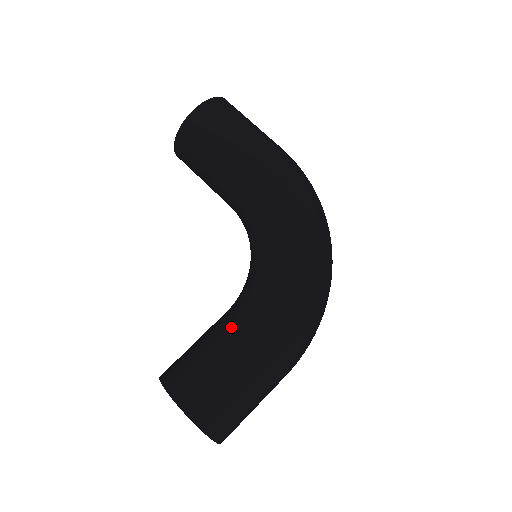
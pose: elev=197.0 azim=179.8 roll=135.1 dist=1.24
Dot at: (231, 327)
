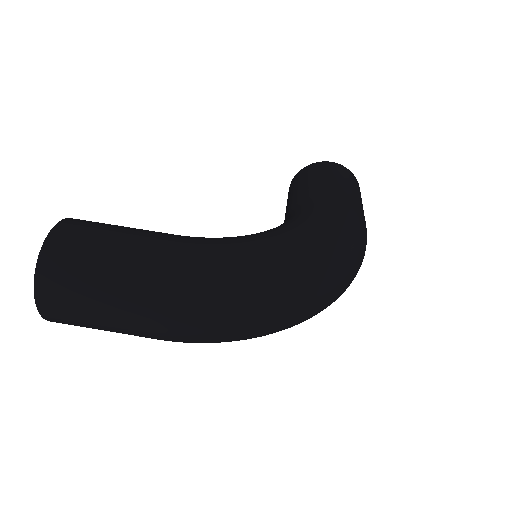
Dot at: (167, 233)
